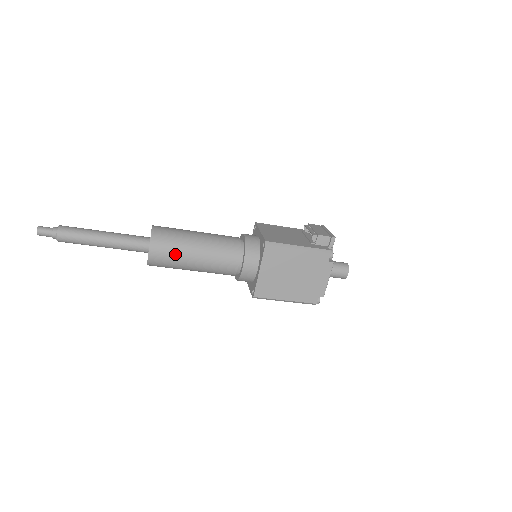
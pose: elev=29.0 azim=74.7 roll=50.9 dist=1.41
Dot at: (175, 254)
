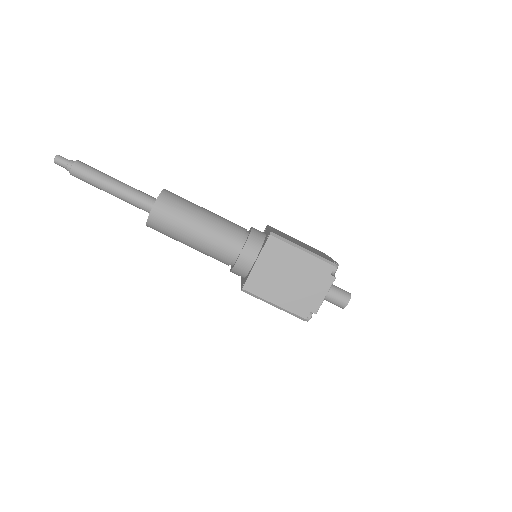
Dot at: (188, 201)
